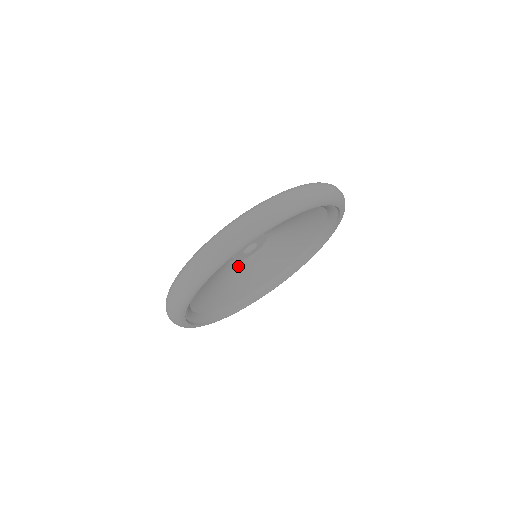
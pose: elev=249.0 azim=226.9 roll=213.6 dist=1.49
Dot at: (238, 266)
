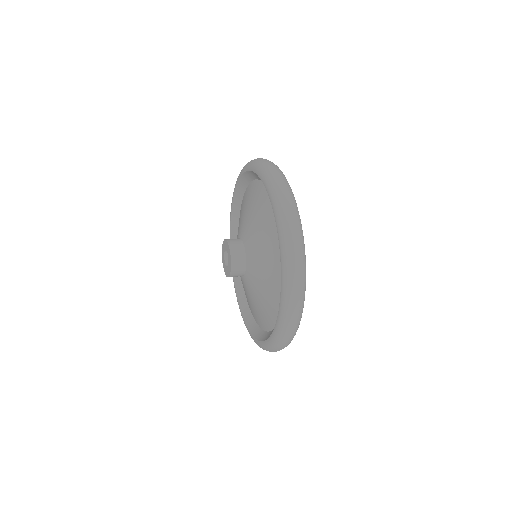
Dot at: occluded
